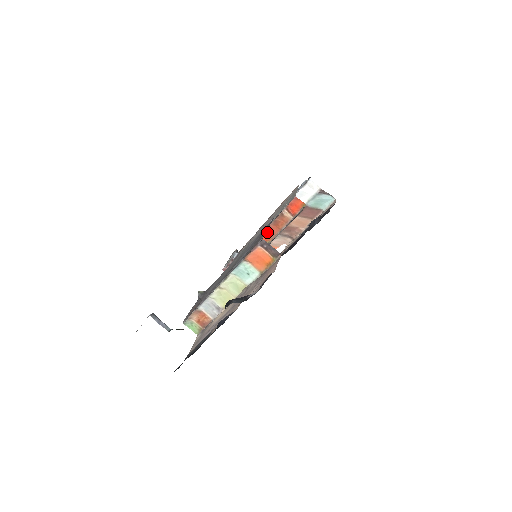
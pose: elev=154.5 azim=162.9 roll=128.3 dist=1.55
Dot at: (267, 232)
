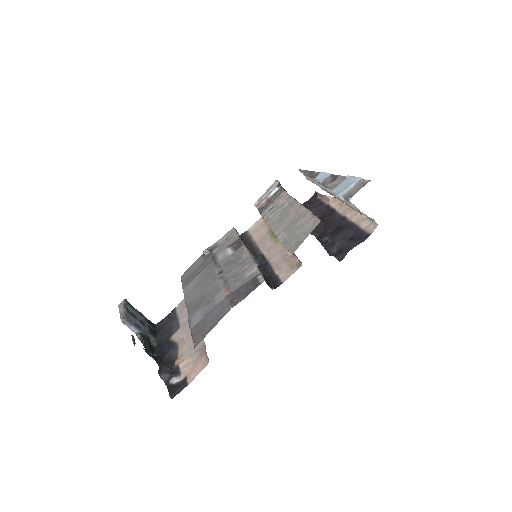
Dot at: occluded
